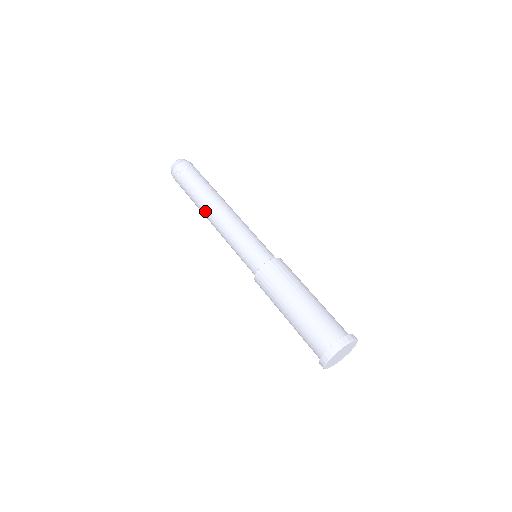
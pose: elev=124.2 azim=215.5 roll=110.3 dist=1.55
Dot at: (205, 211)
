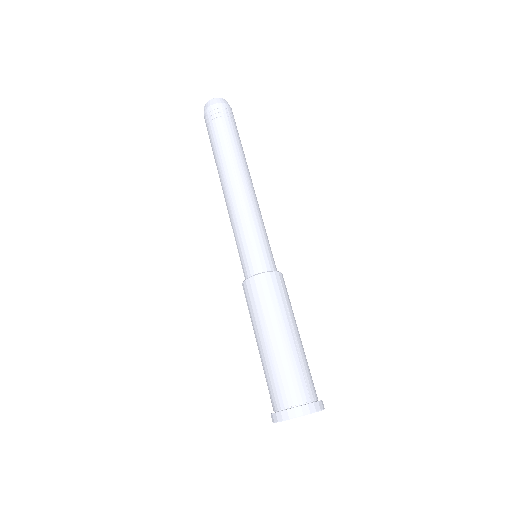
Dot at: occluded
